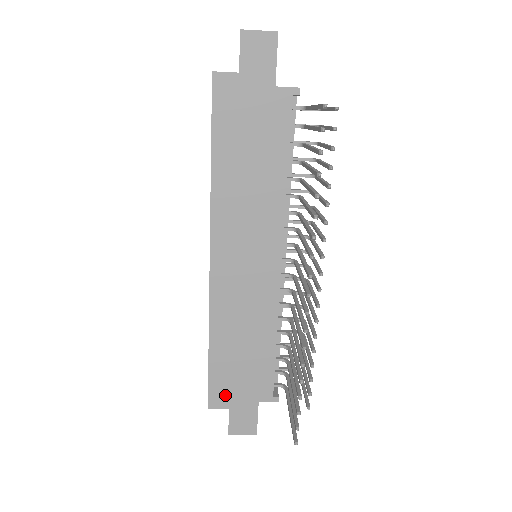
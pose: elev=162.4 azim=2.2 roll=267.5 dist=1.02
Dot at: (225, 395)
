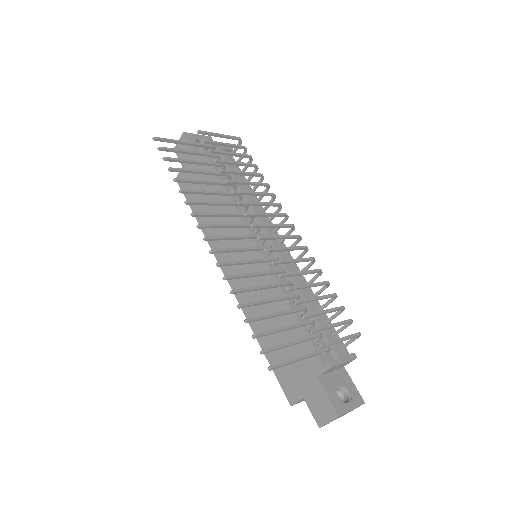
Dot at: (293, 384)
